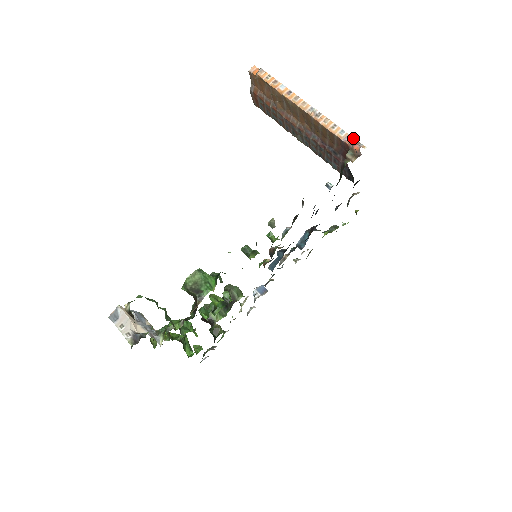
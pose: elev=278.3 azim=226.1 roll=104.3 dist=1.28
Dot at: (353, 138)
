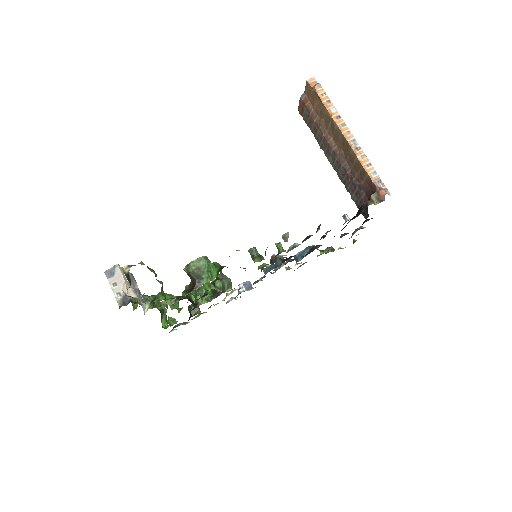
Dot at: (382, 182)
